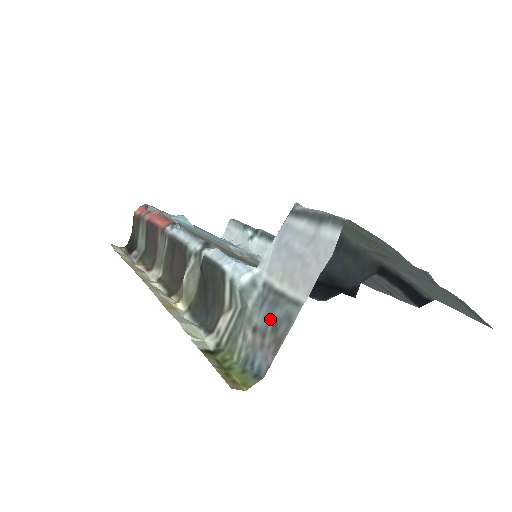
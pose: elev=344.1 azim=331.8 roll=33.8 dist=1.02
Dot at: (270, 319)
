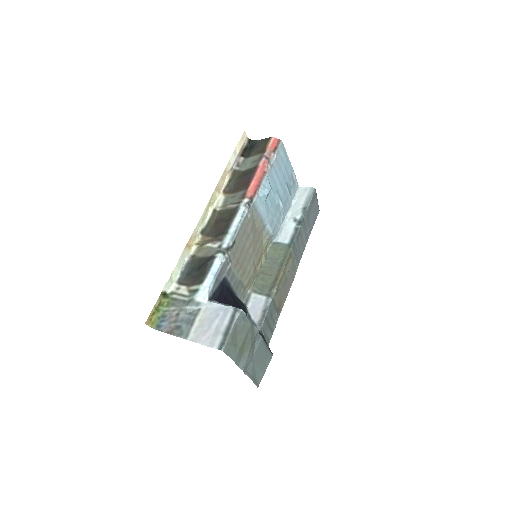
Dot at: (181, 322)
